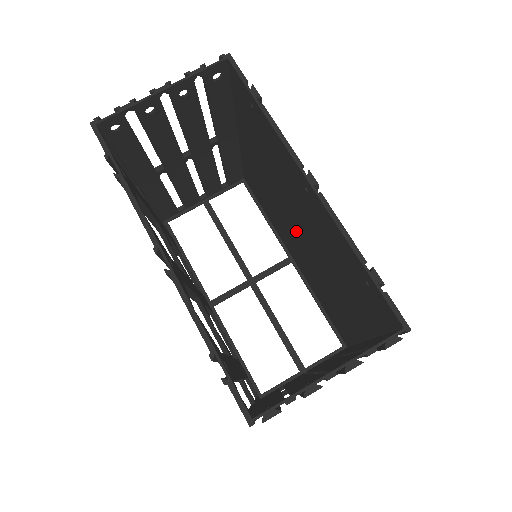
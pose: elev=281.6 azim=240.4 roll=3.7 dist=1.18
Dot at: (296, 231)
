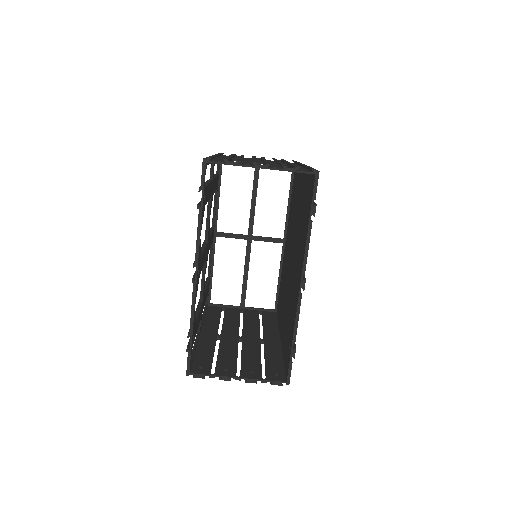
Dot at: (291, 255)
